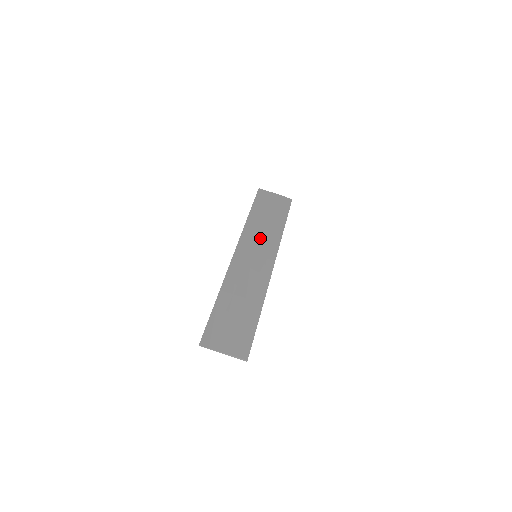
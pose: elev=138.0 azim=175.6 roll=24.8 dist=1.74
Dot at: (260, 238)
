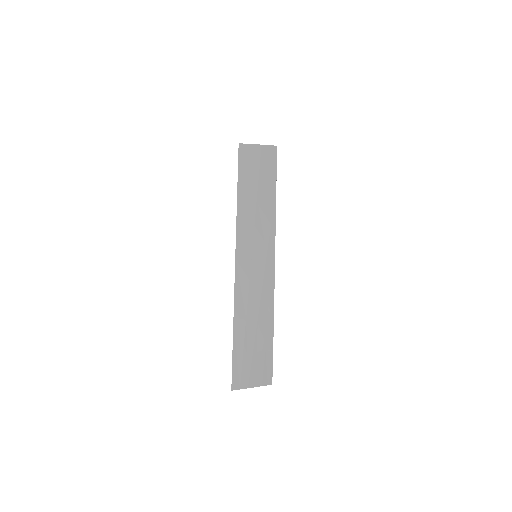
Dot at: (255, 229)
